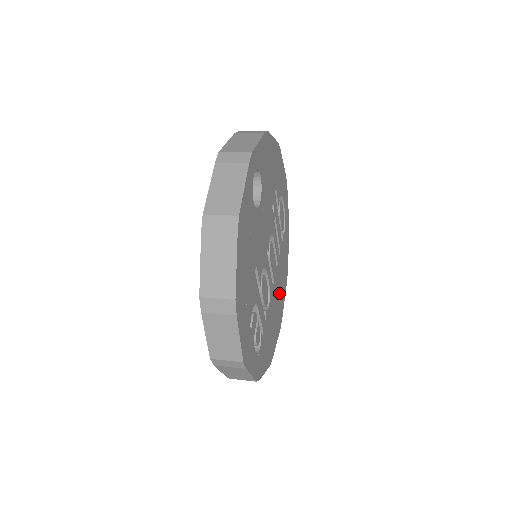
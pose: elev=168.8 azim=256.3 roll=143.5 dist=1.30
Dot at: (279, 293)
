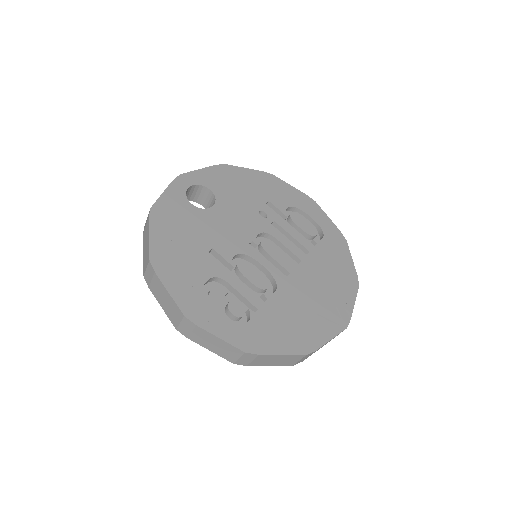
Dot at: (322, 290)
